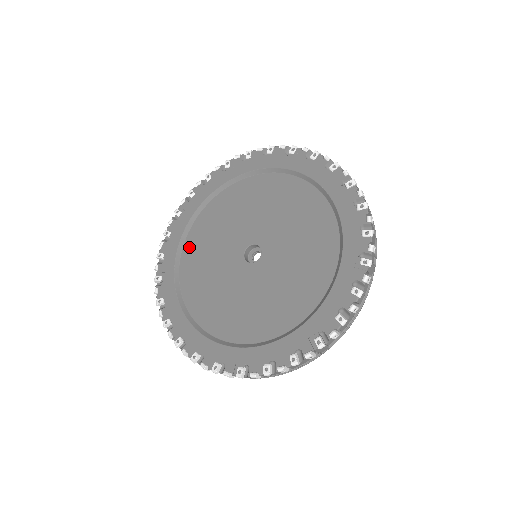
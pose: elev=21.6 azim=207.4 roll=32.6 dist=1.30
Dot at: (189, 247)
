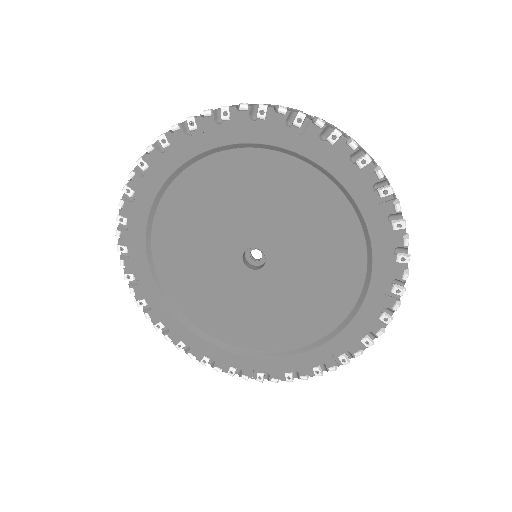
Dot at: (161, 240)
